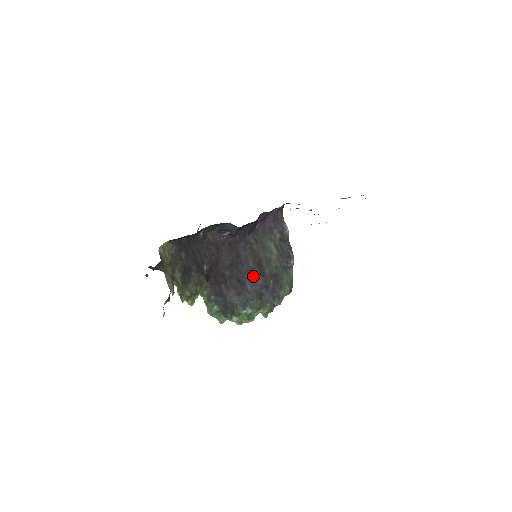
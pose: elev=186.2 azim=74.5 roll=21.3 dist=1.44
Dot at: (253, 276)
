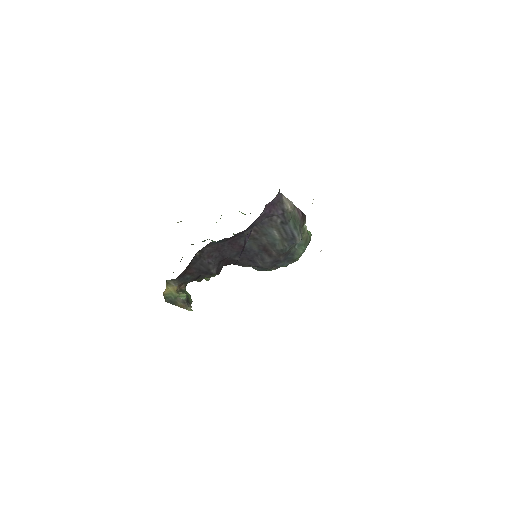
Dot at: (262, 258)
